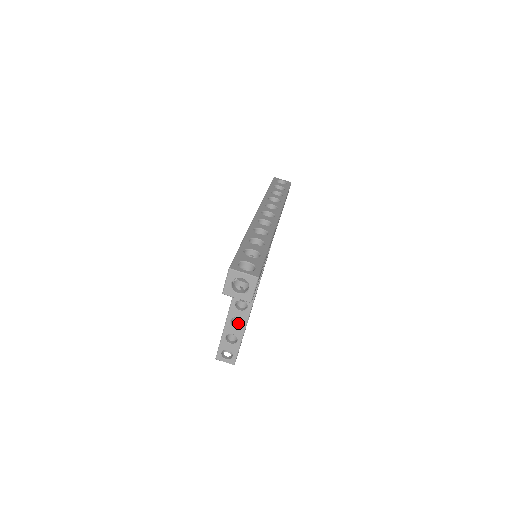
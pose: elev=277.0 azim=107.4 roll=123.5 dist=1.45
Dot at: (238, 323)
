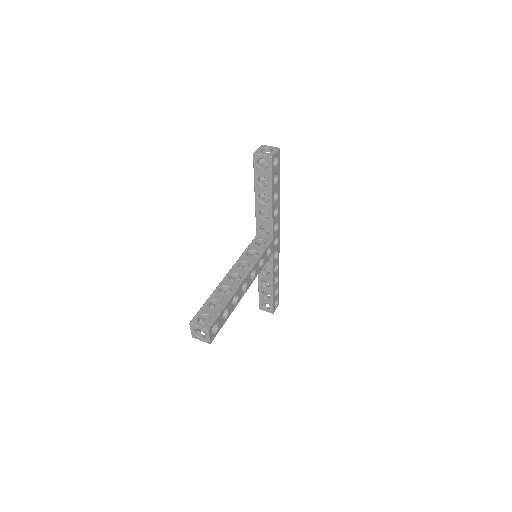
Dot at: occluded
